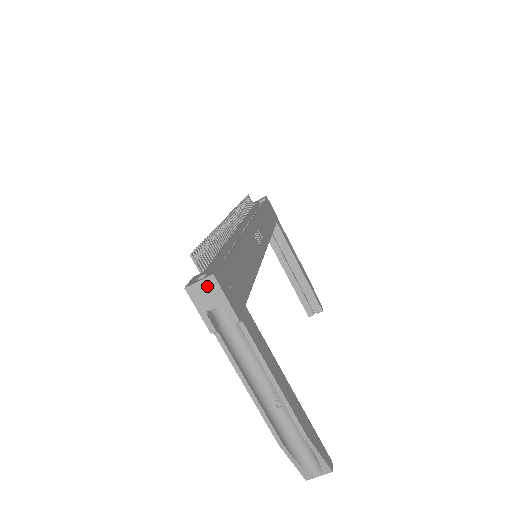
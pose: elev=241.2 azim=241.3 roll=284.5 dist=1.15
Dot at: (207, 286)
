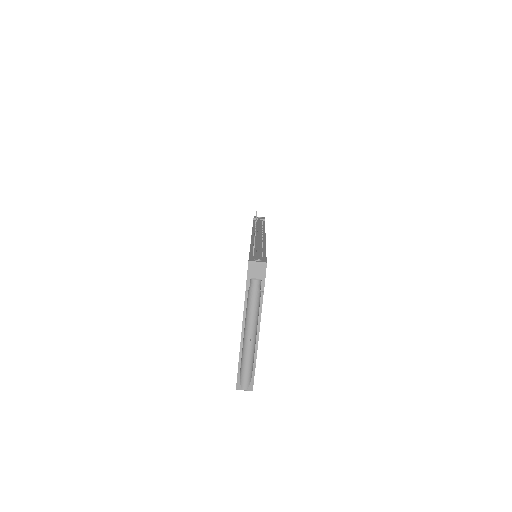
Dot at: (260, 266)
